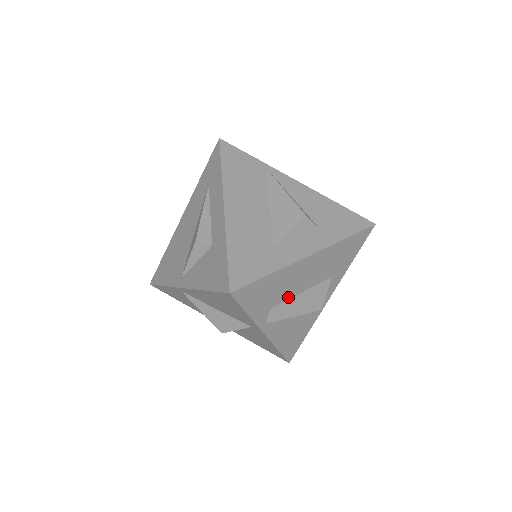
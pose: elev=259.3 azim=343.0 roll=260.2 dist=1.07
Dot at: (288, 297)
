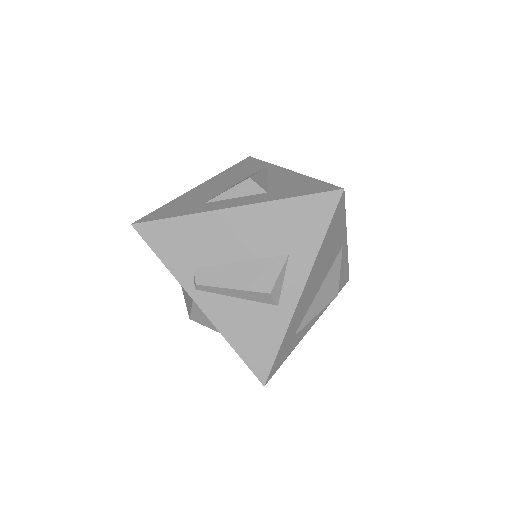
Dot at: (218, 261)
